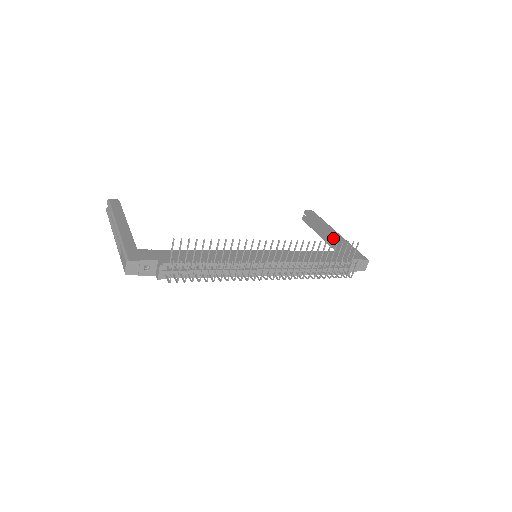
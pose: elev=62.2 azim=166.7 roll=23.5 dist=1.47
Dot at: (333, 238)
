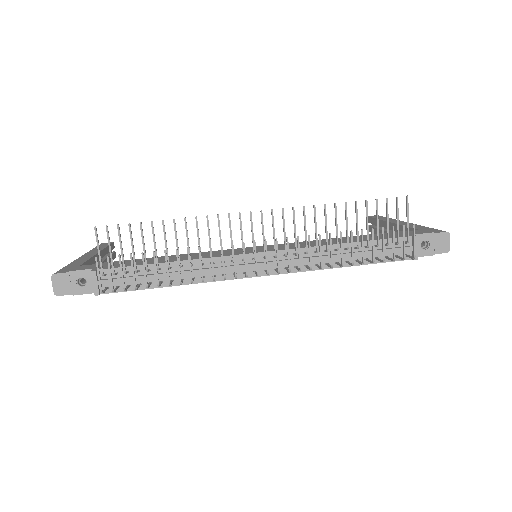
Dot at: occluded
